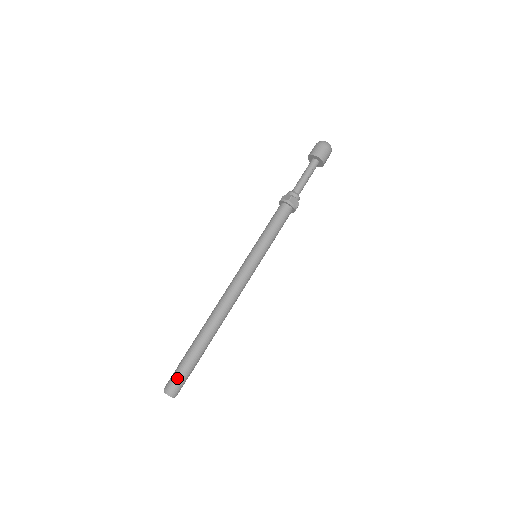
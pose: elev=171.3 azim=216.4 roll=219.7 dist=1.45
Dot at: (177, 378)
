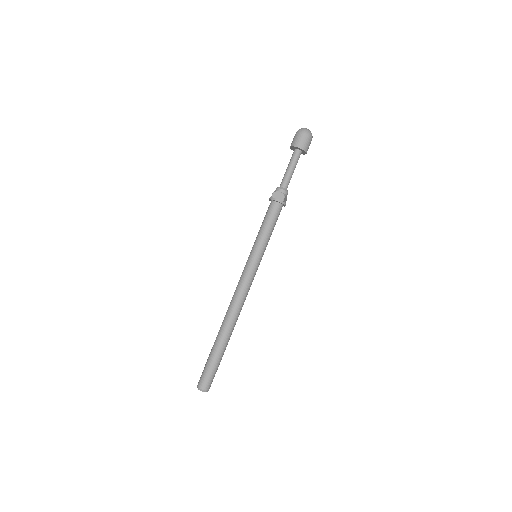
Dot at: (210, 378)
